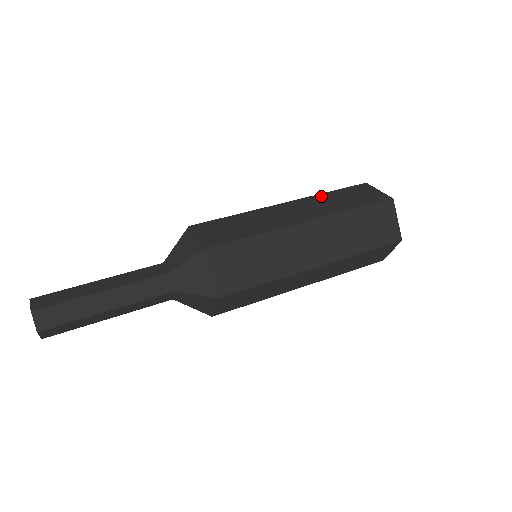
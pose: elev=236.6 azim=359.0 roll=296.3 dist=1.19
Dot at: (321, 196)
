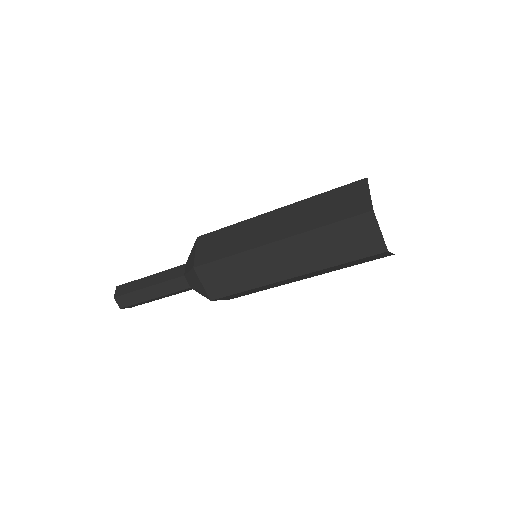
Dot at: occluded
